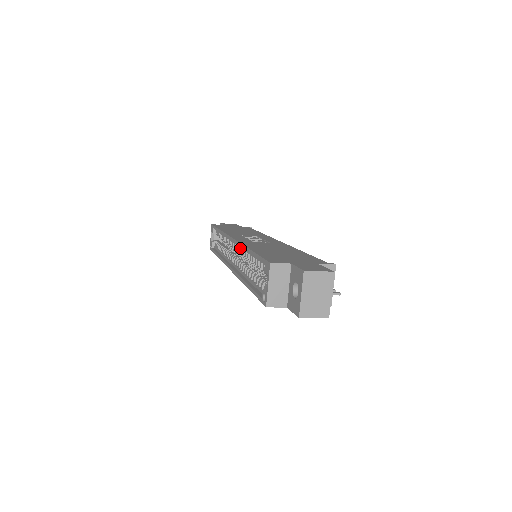
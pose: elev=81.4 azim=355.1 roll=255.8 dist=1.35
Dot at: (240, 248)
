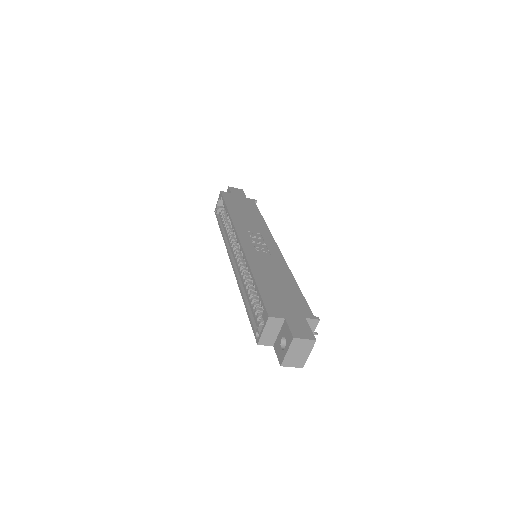
Dot at: occluded
